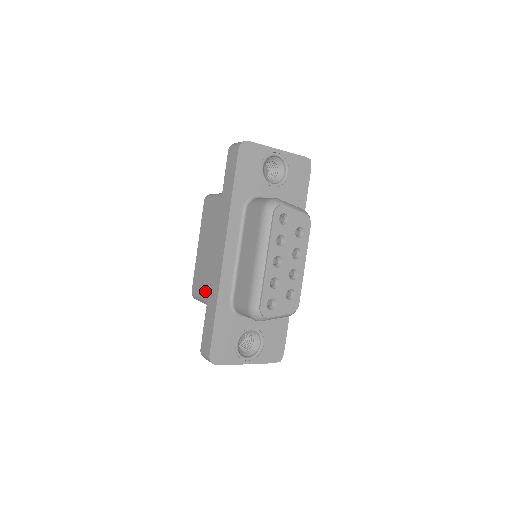
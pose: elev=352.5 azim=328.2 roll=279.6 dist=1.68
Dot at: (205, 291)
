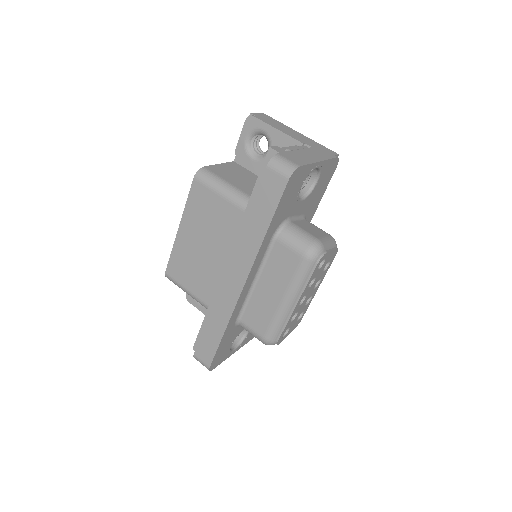
Dot at: (192, 287)
